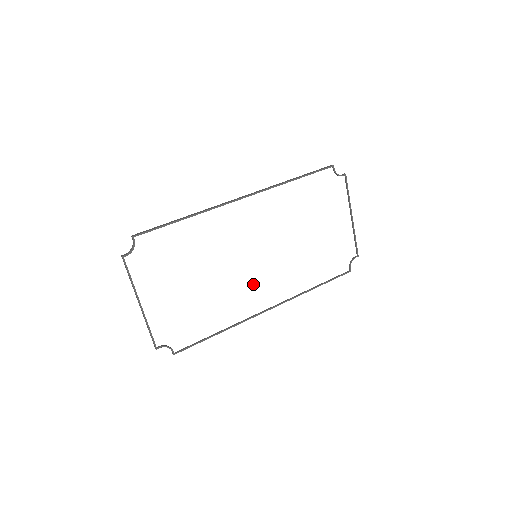
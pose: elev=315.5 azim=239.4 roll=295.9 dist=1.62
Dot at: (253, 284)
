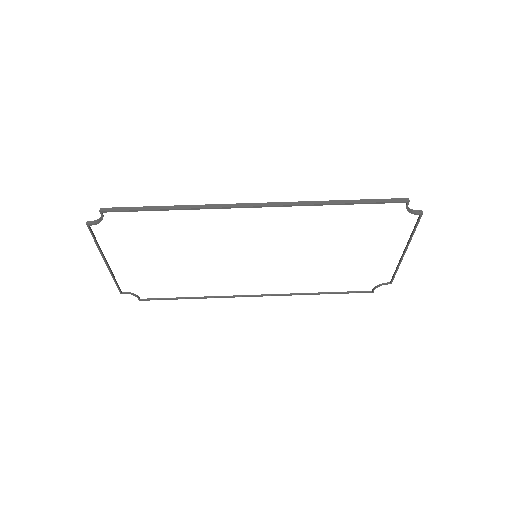
Dot at: (244, 275)
